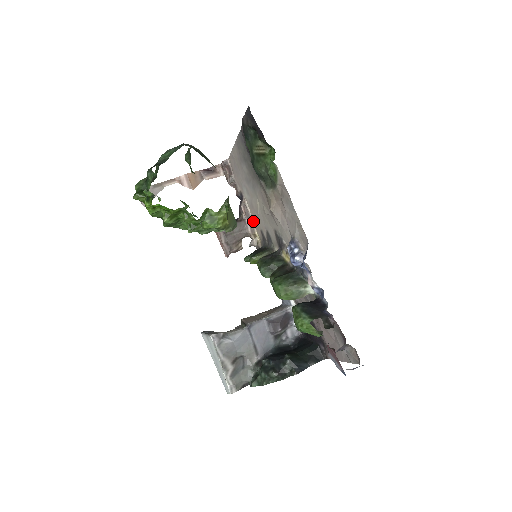
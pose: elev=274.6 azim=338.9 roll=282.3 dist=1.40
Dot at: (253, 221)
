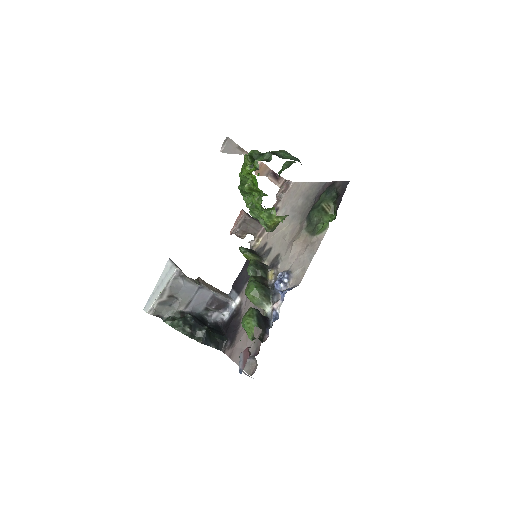
Dot at: occluded
